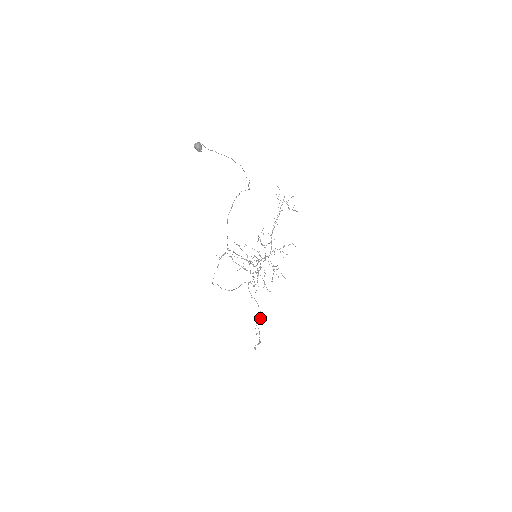
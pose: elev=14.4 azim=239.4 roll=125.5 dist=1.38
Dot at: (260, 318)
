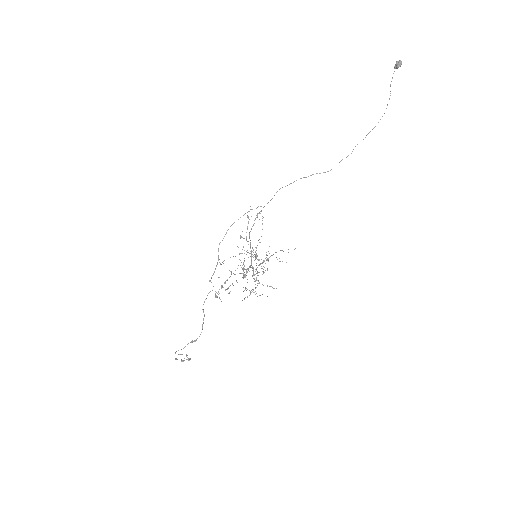
Dot at: (196, 339)
